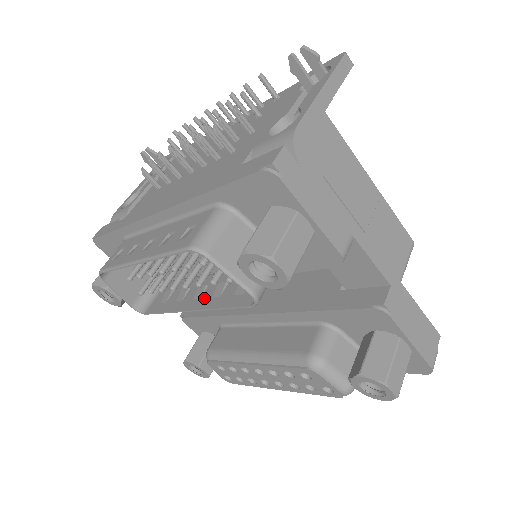
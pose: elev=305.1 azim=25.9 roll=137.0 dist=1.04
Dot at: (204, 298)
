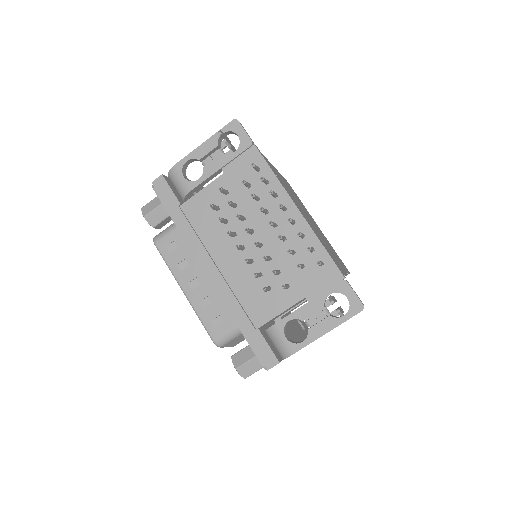
Dot at: occluded
